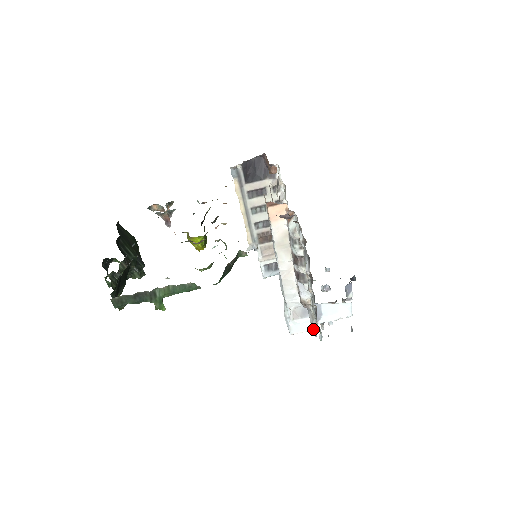
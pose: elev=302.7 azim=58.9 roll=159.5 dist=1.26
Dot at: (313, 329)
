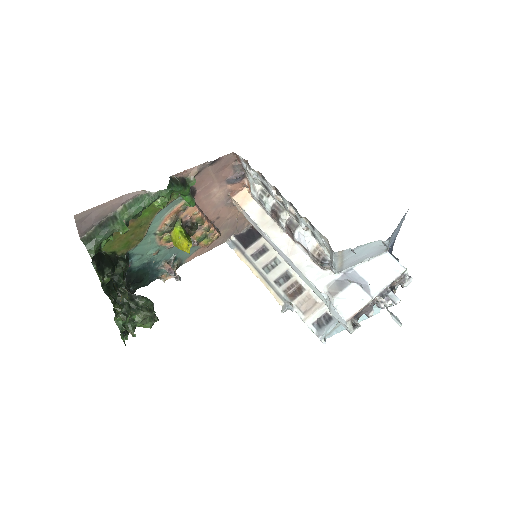
Dot at: (331, 255)
